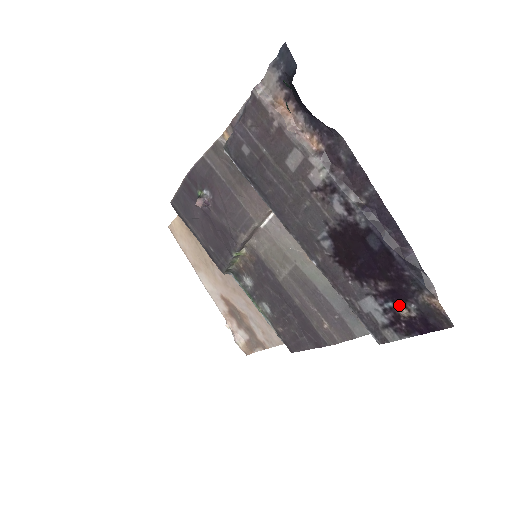
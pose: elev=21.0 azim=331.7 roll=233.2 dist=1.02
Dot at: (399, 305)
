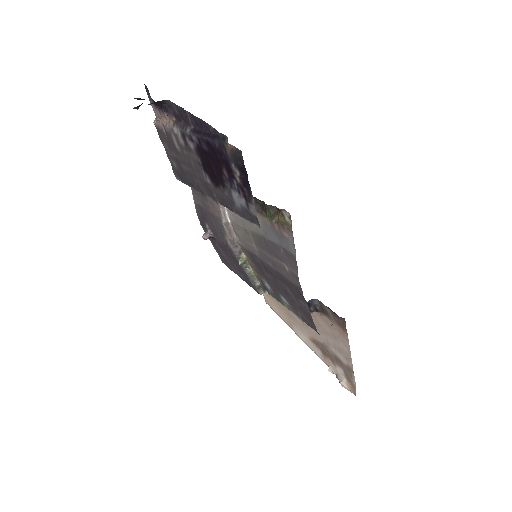
Dot at: (234, 176)
